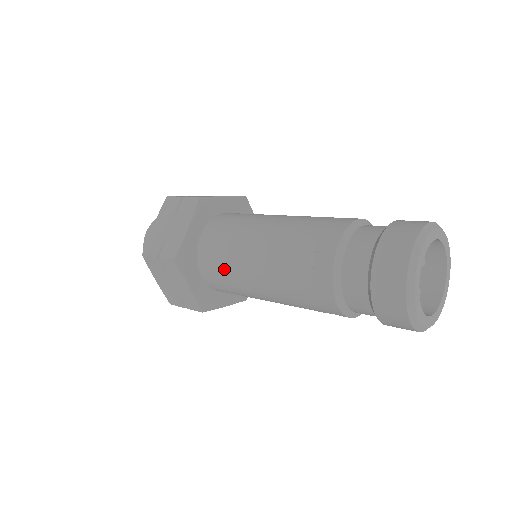
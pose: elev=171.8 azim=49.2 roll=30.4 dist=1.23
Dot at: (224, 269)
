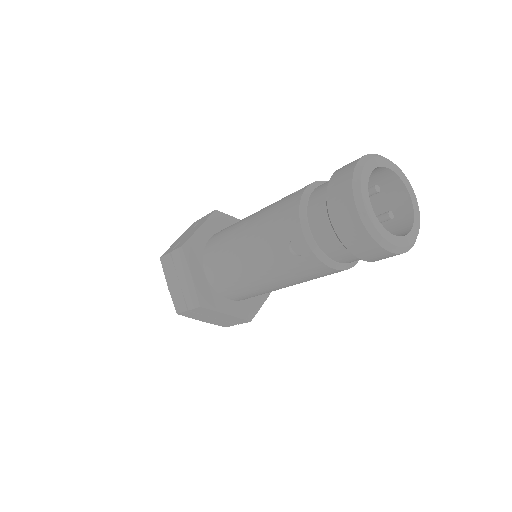
Dot at: (239, 288)
